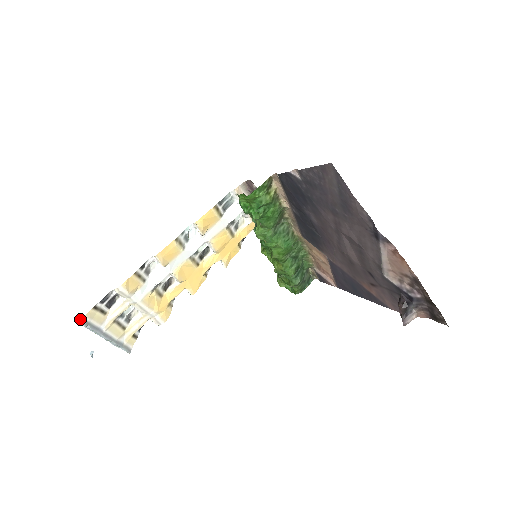
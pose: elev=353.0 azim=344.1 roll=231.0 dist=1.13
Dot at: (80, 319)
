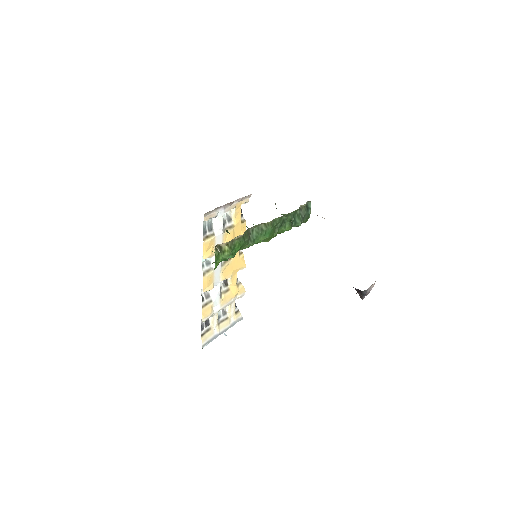
Dot at: occluded
